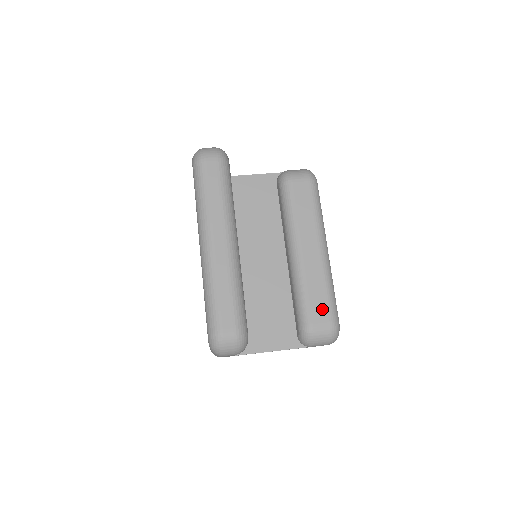
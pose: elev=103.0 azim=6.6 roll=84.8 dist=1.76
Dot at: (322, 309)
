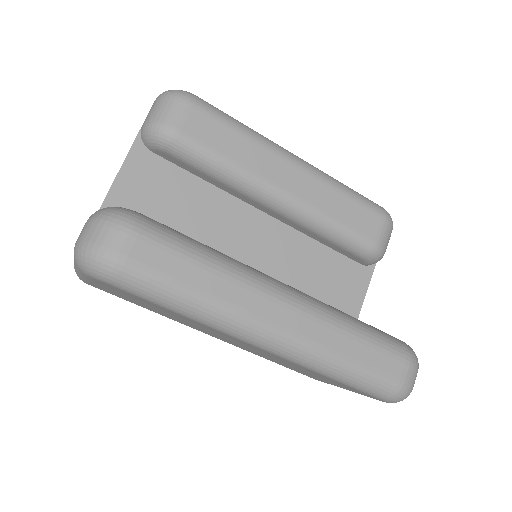
Dot at: (365, 217)
